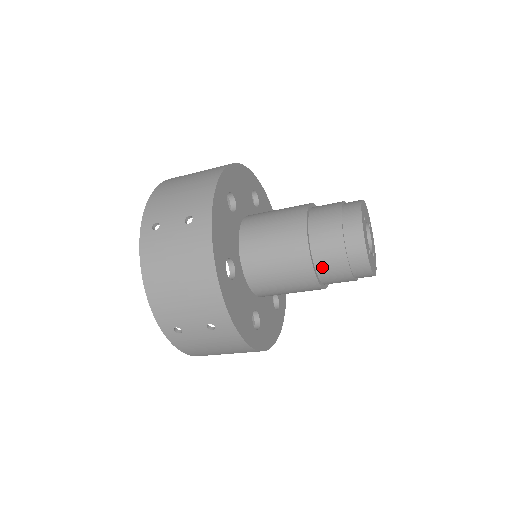
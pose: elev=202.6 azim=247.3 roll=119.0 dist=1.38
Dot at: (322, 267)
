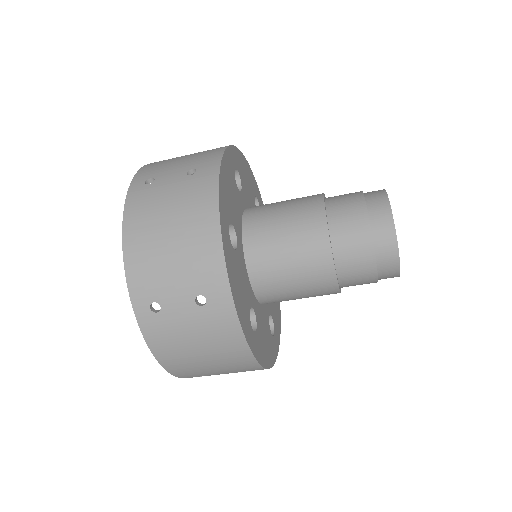
Dot at: (348, 285)
